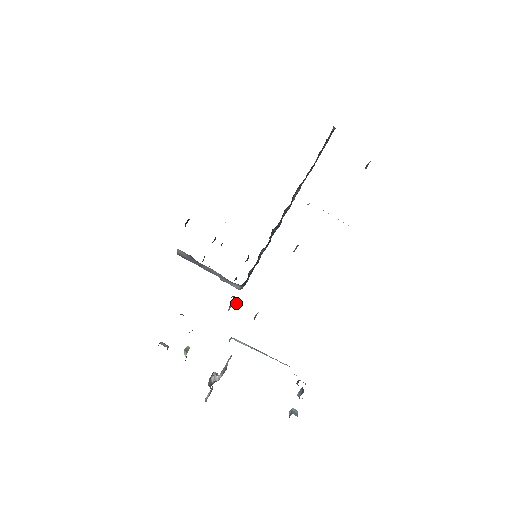
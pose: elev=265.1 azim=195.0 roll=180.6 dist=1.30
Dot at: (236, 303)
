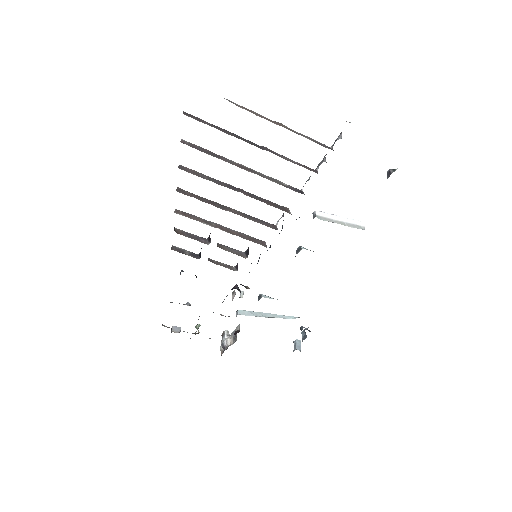
Dot at: occluded
